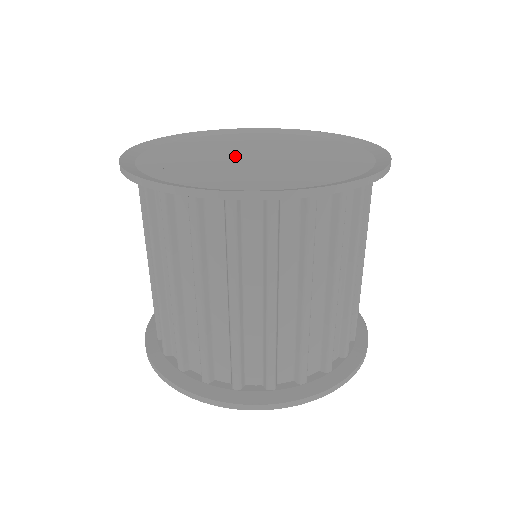
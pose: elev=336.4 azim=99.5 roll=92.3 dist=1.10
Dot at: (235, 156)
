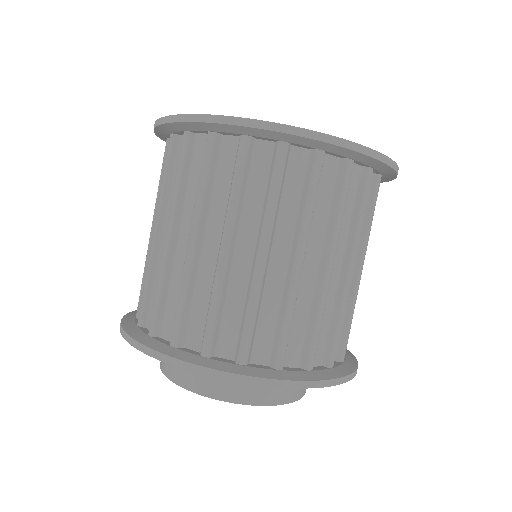
Dot at: occluded
